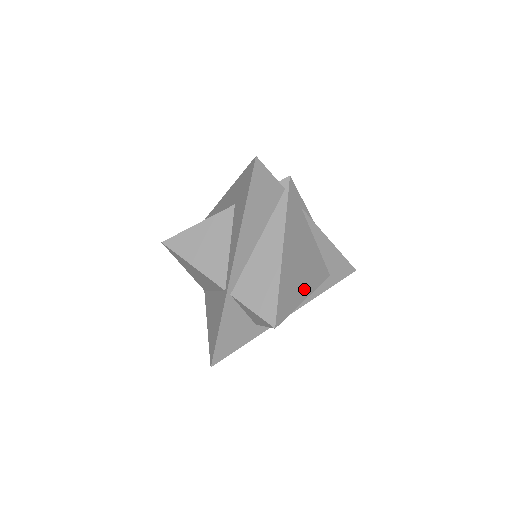
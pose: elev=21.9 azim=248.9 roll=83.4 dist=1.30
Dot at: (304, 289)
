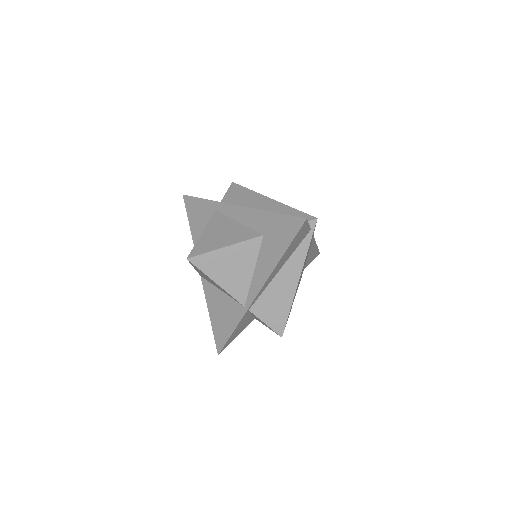
Dot at: (296, 292)
